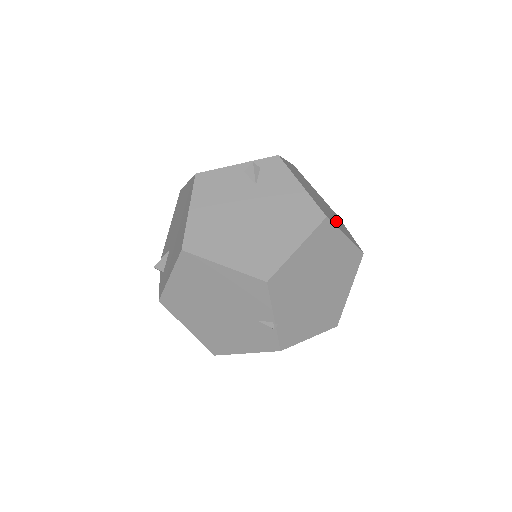
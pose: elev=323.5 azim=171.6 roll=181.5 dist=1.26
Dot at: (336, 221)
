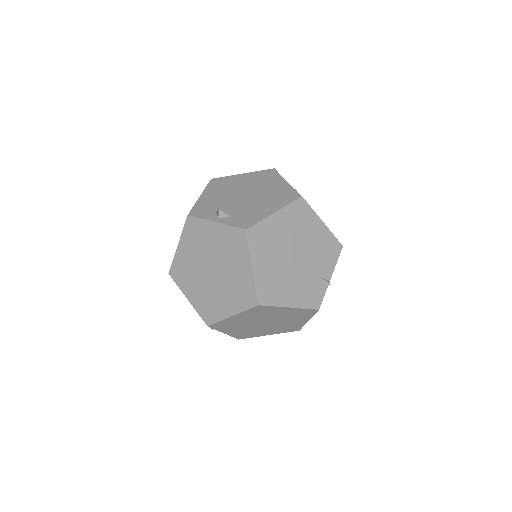
Dot at: occluded
